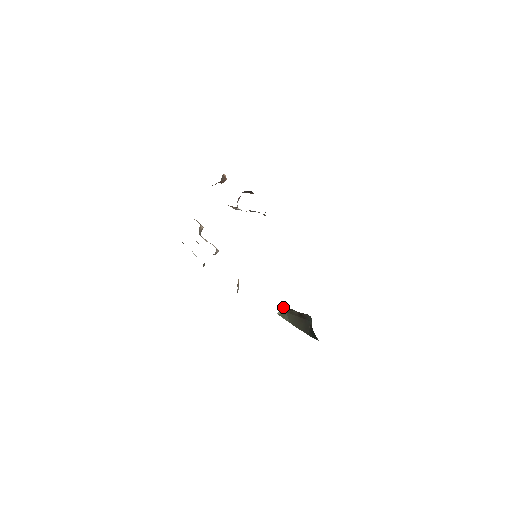
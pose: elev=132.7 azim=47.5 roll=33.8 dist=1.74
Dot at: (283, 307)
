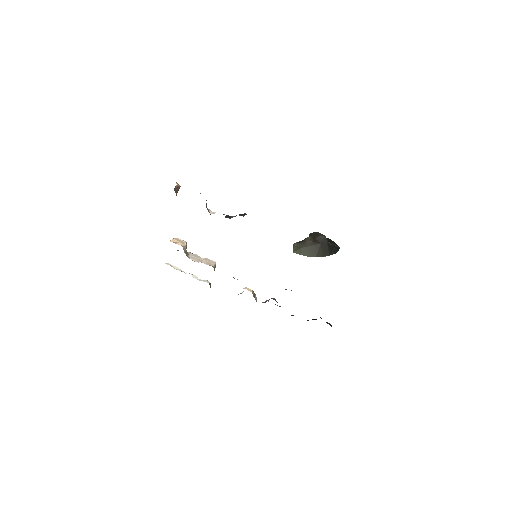
Dot at: (296, 245)
